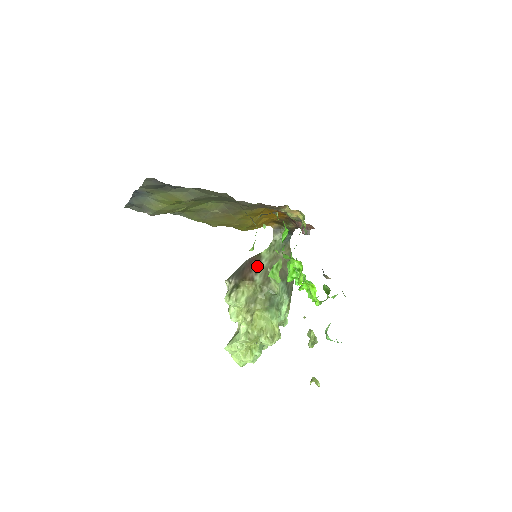
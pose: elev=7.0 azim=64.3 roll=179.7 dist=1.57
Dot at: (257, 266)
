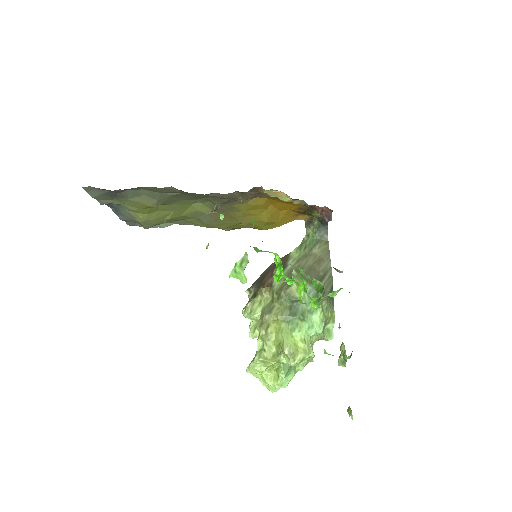
Dot at: occluded
